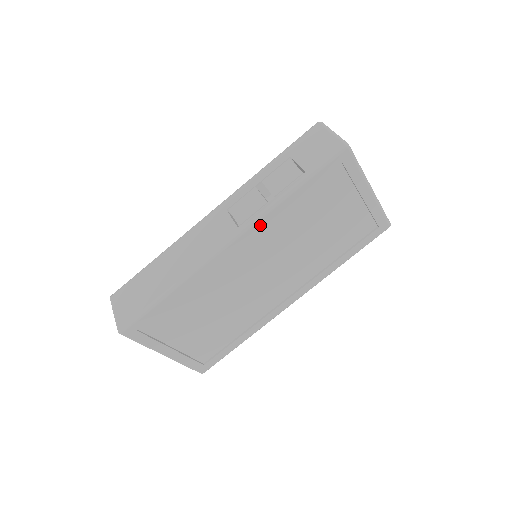
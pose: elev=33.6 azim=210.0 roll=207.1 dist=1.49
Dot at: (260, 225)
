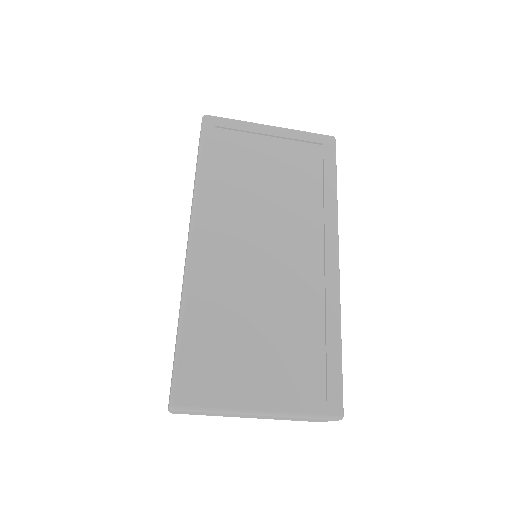
Dot at: (201, 209)
